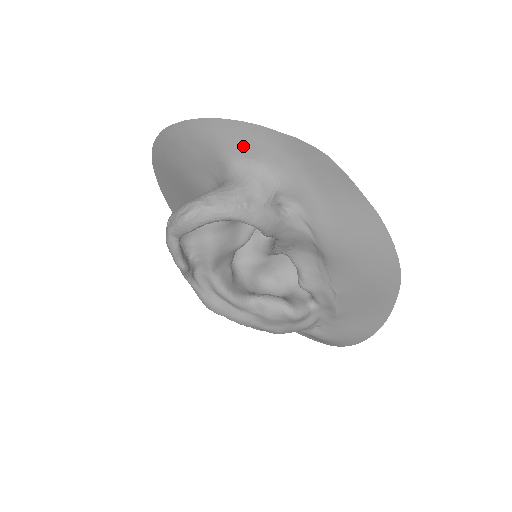
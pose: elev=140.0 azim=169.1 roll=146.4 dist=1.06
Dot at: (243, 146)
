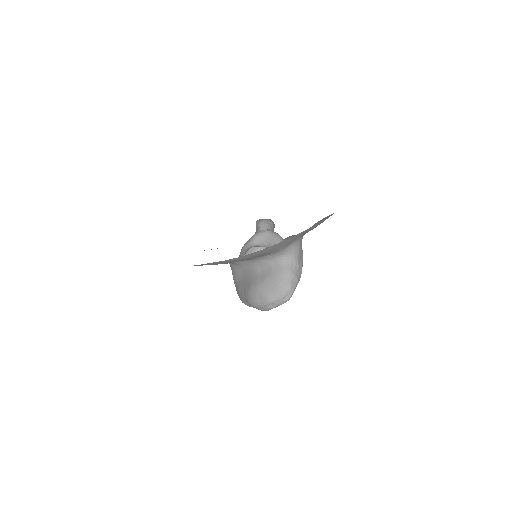
Dot at: occluded
